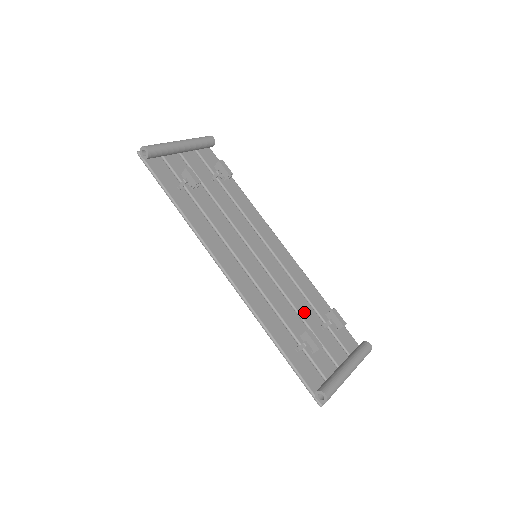
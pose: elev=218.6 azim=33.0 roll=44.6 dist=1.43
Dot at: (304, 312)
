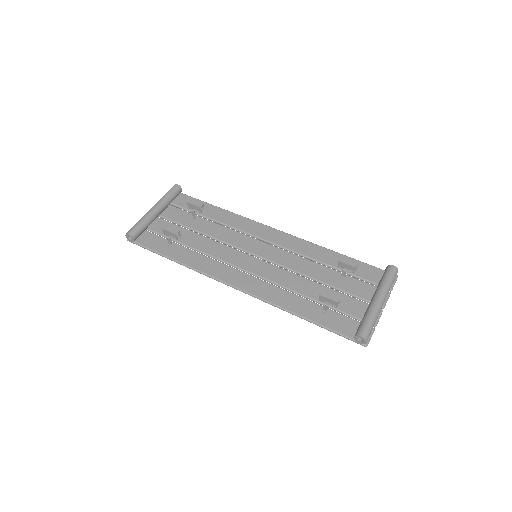
Dot at: (319, 275)
